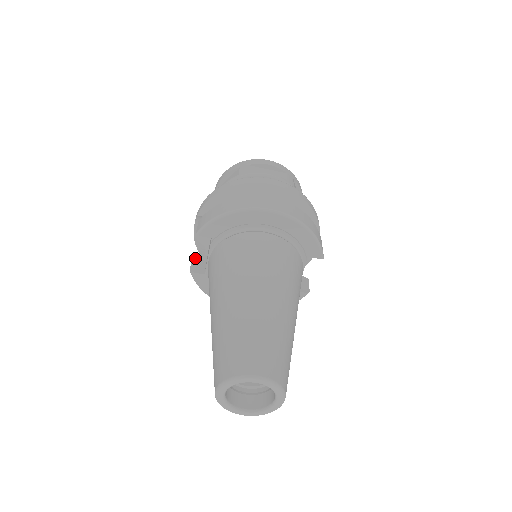
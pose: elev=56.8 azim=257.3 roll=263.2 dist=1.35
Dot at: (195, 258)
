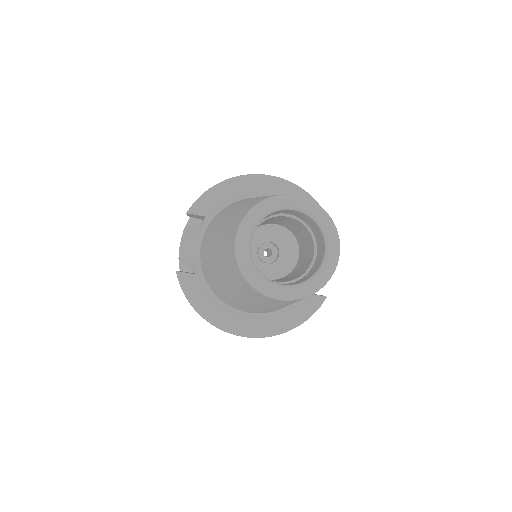
Dot at: occluded
